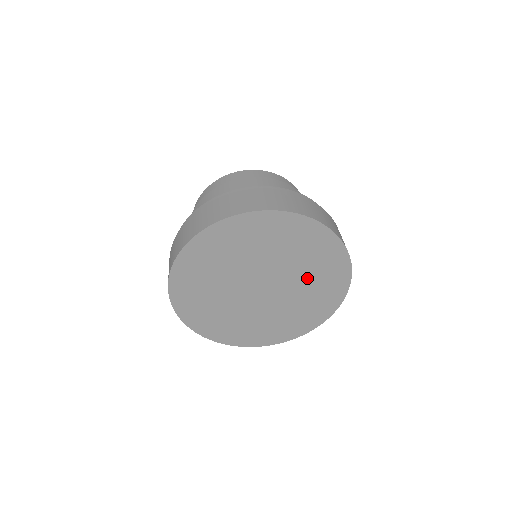
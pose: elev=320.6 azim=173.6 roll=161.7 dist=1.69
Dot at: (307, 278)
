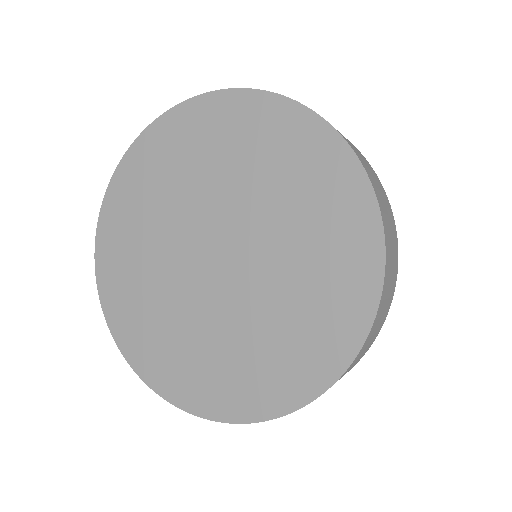
Dot at: (256, 182)
